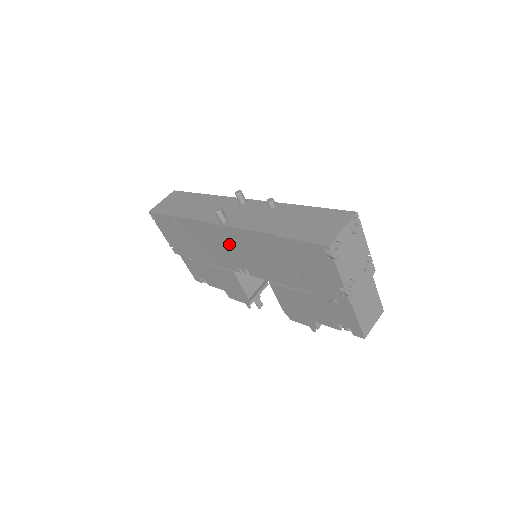
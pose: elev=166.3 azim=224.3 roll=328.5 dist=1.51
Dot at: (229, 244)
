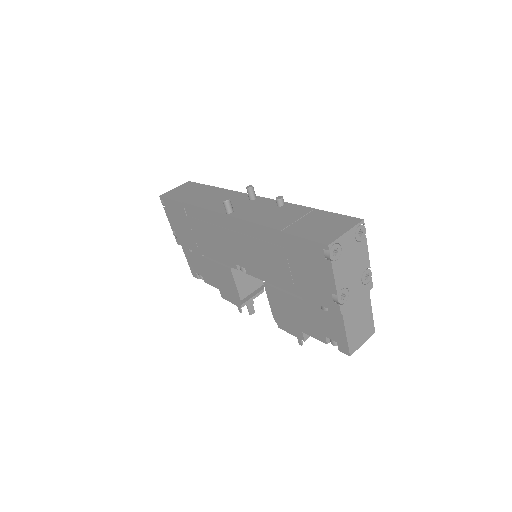
Dot at: (231, 237)
